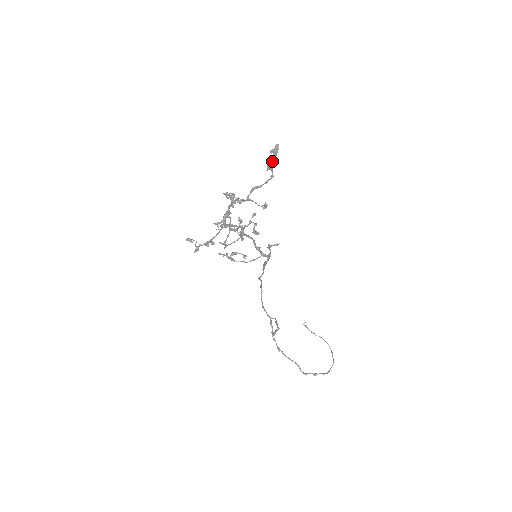
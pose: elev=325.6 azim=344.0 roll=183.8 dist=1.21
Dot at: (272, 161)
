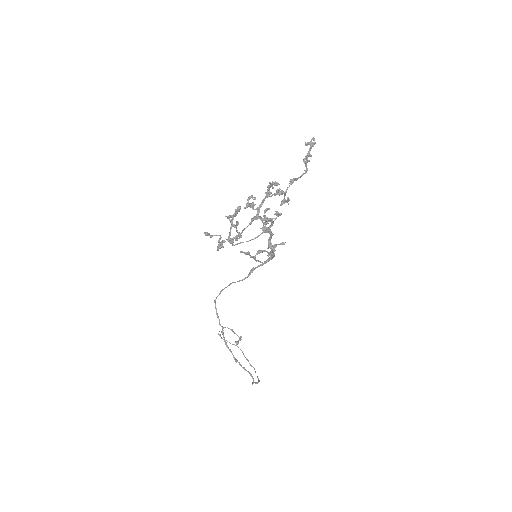
Dot at: (308, 154)
